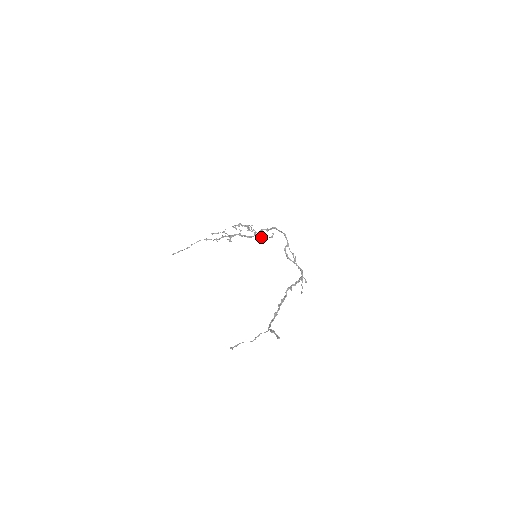
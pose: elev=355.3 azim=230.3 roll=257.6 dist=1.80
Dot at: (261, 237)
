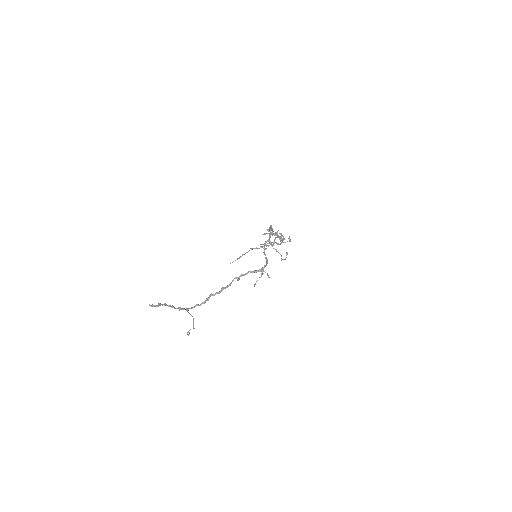
Dot at: (283, 242)
